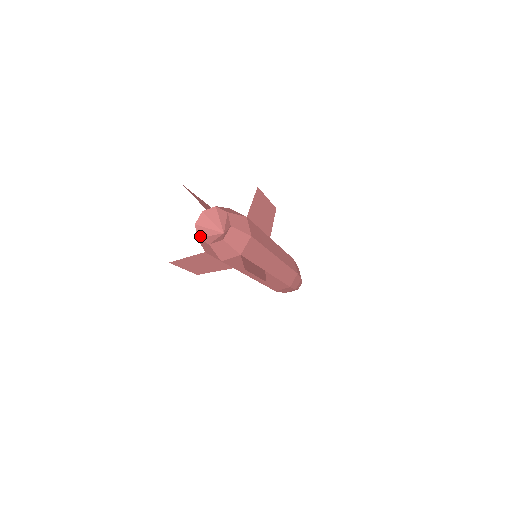
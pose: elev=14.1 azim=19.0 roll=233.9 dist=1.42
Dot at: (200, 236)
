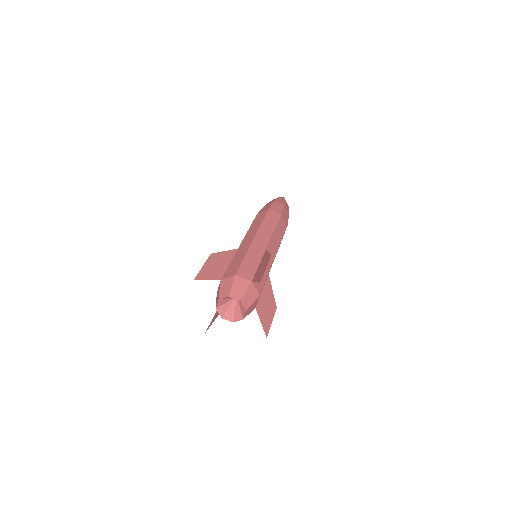
Dot at: (223, 315)
